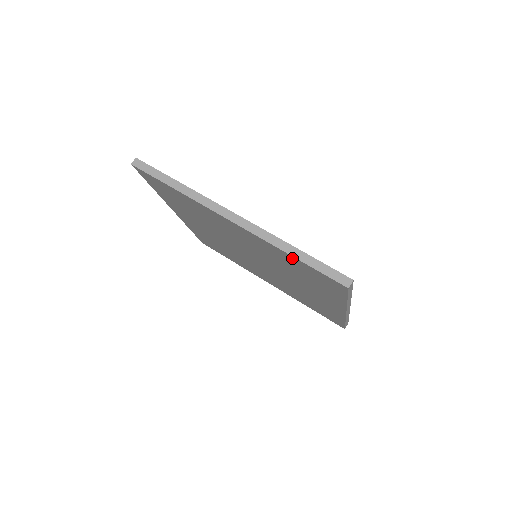
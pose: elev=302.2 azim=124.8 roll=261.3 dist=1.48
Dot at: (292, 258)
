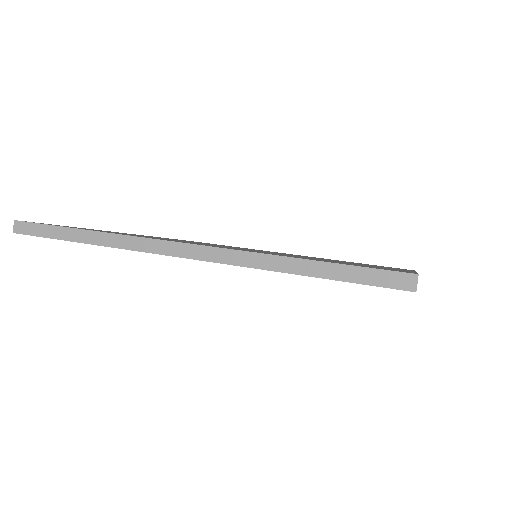
Dot at: occluded
